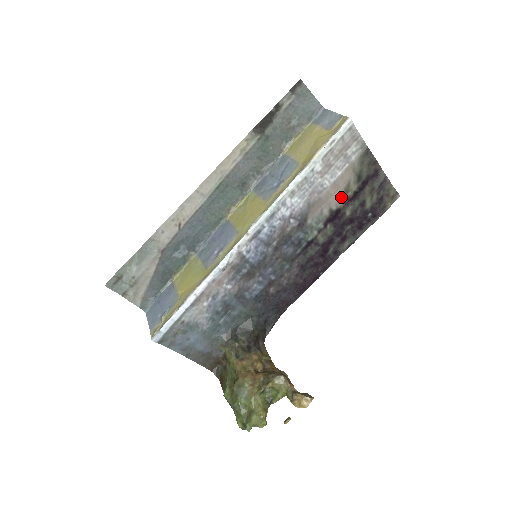
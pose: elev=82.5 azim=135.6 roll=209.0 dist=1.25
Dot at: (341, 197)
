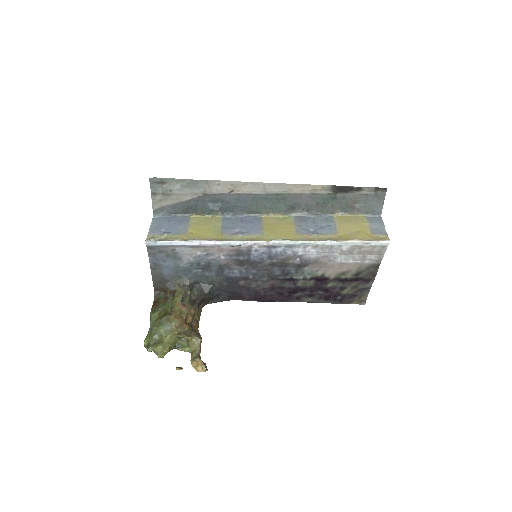
Dot at: (337, 274)
